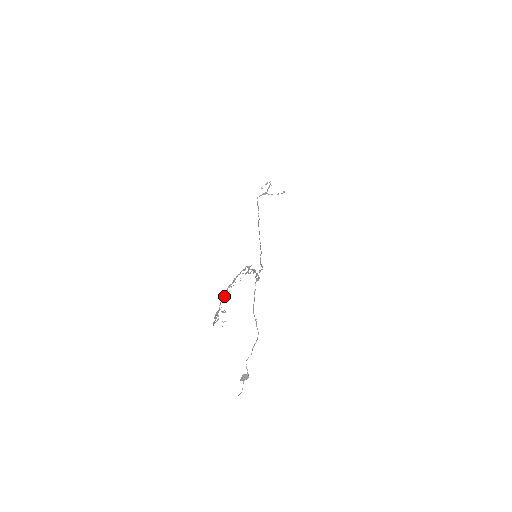
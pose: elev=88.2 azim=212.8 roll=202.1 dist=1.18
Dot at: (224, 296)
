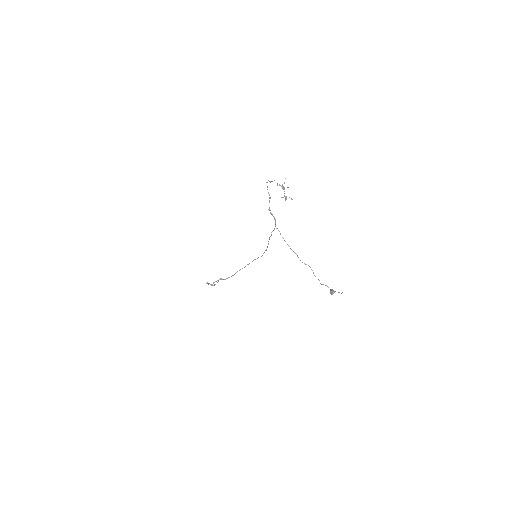
Dot at: occluded
